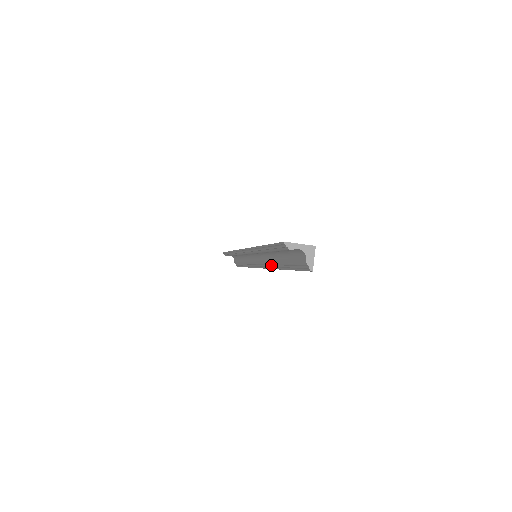
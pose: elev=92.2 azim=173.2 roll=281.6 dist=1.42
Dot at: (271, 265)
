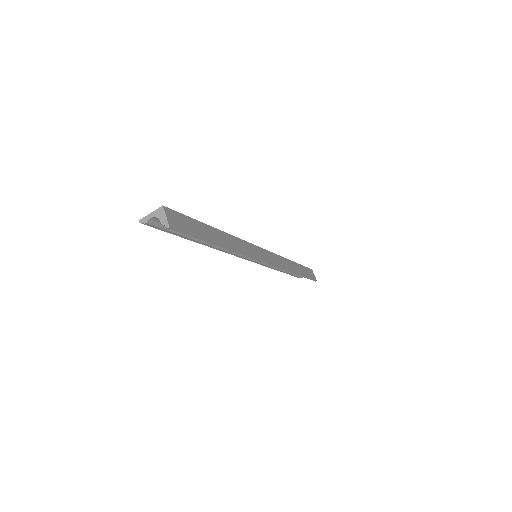
Dot at: occluded
